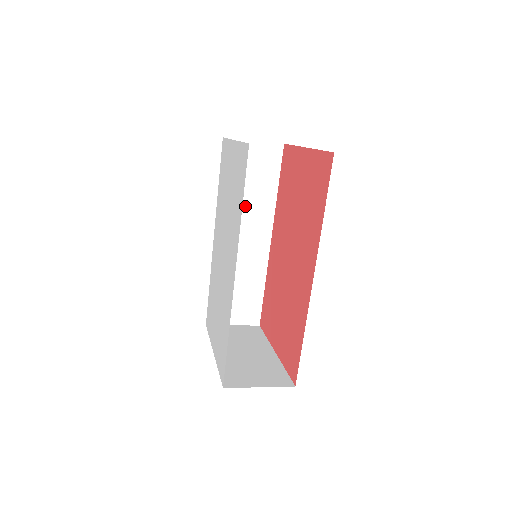
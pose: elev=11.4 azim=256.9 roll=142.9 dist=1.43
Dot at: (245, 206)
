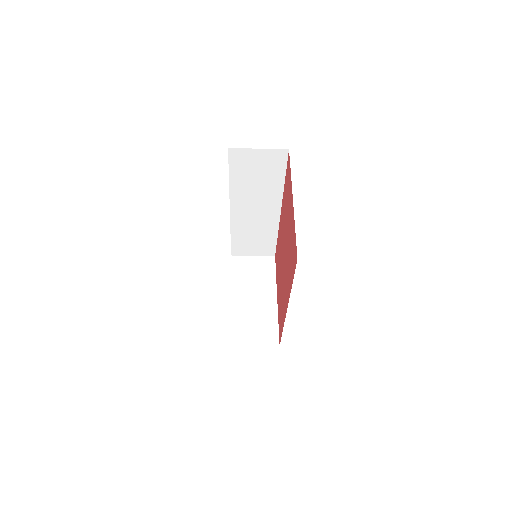
Dot at: (255, 191)
